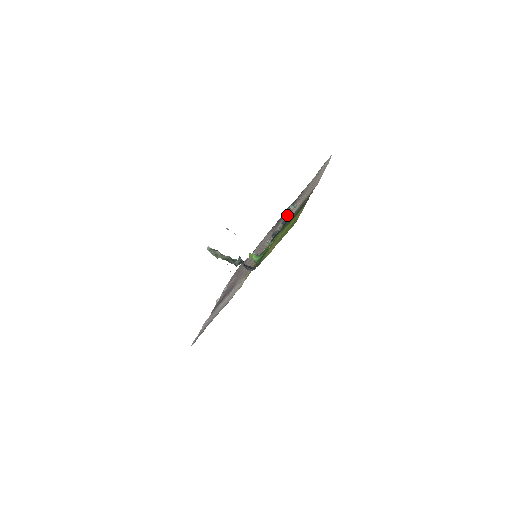
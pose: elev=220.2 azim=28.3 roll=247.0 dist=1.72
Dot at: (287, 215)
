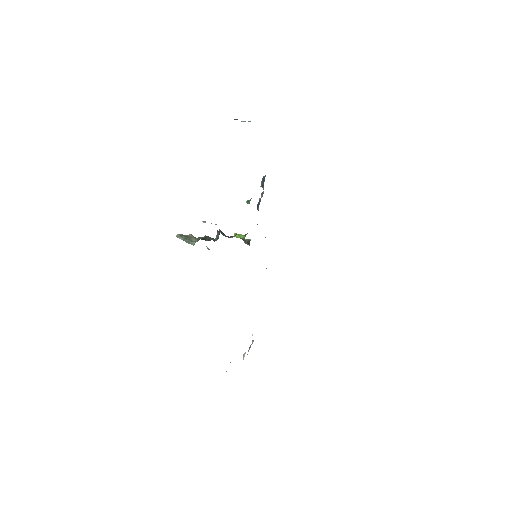
Dot at: occluded
